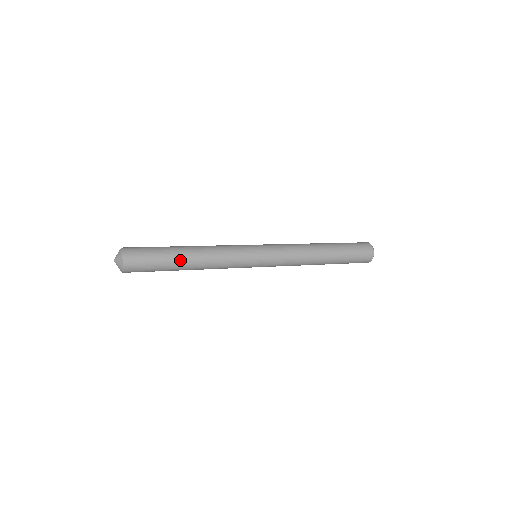
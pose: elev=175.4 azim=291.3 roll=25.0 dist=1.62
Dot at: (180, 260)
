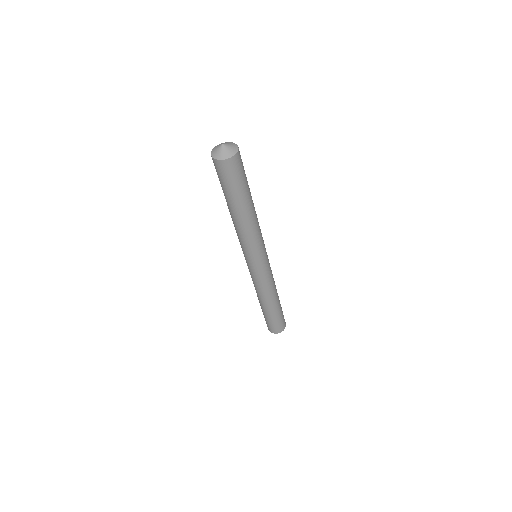
Dot at: occluded
